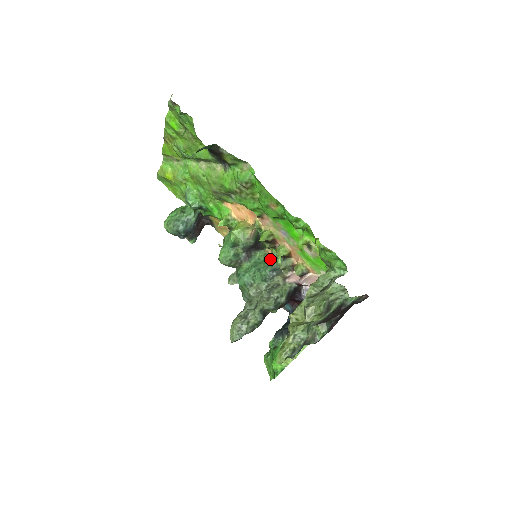
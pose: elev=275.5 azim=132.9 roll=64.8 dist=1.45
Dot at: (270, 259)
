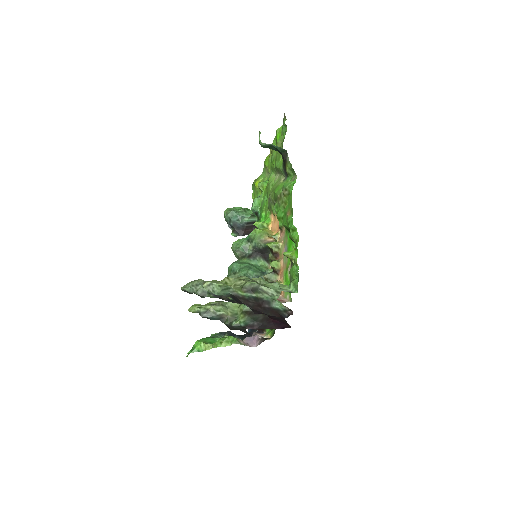
Dot at: (266, 271)
